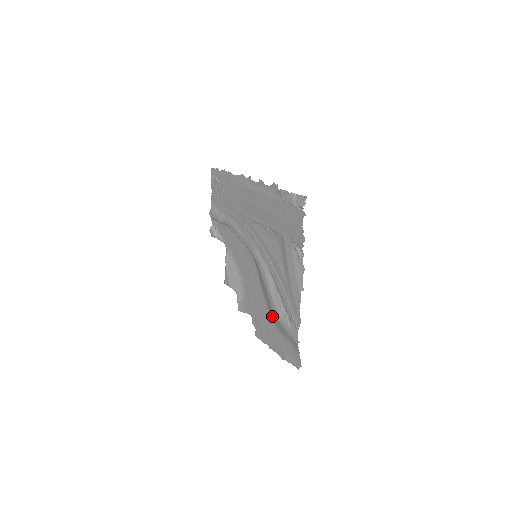
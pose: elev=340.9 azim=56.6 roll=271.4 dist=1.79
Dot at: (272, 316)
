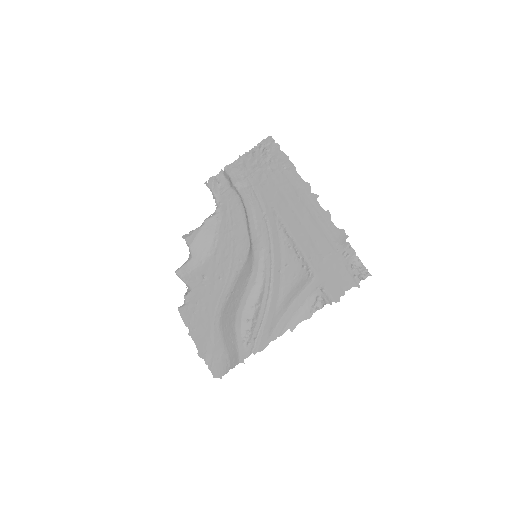
Dot at: (225, 316)
